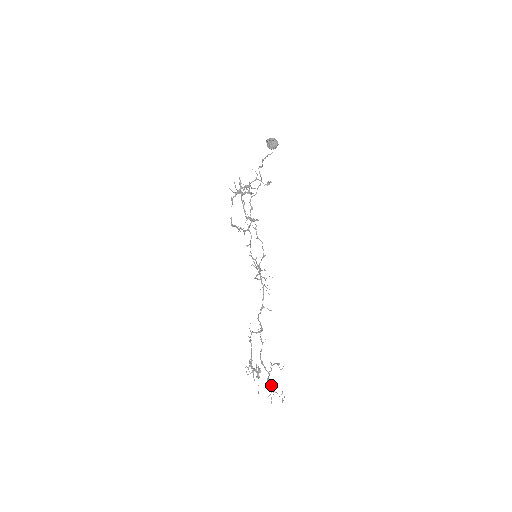
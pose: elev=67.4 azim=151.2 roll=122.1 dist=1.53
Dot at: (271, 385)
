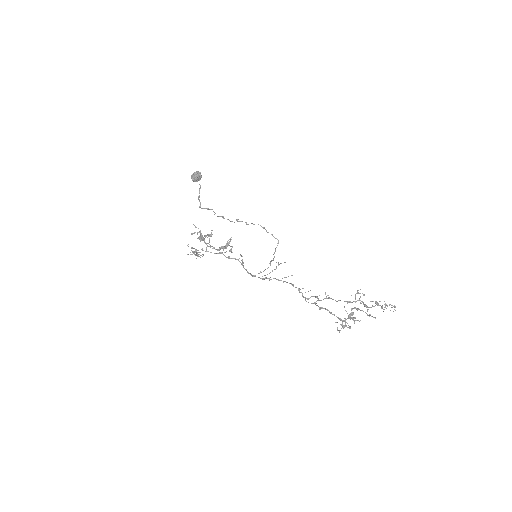
Dot at: (373, 306)
